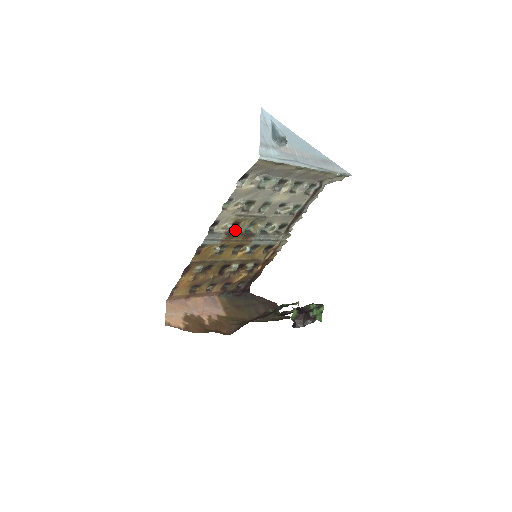
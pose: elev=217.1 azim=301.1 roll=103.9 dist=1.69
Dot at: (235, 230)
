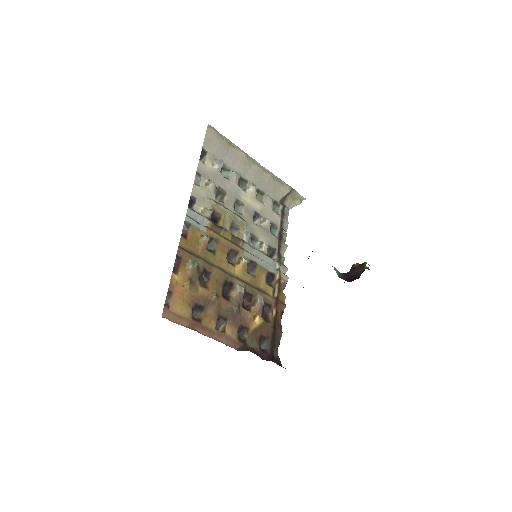
Dot at: (218, 226)
